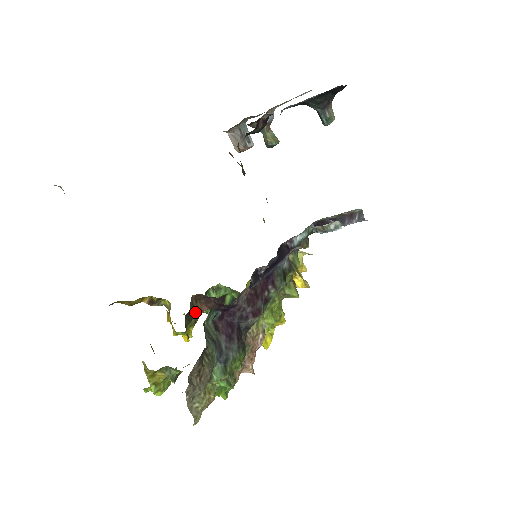
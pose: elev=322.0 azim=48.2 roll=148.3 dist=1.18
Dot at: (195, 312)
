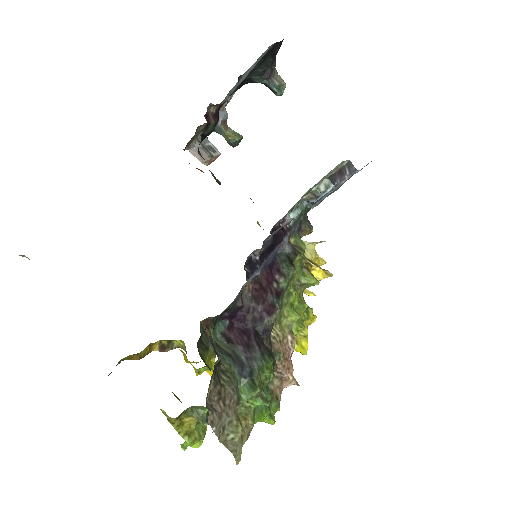
Dot at: occluded
